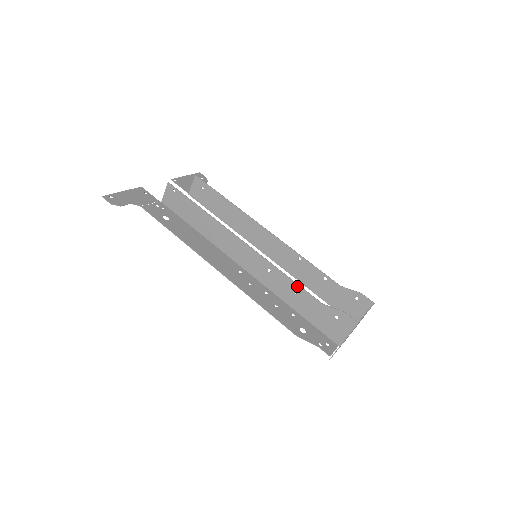
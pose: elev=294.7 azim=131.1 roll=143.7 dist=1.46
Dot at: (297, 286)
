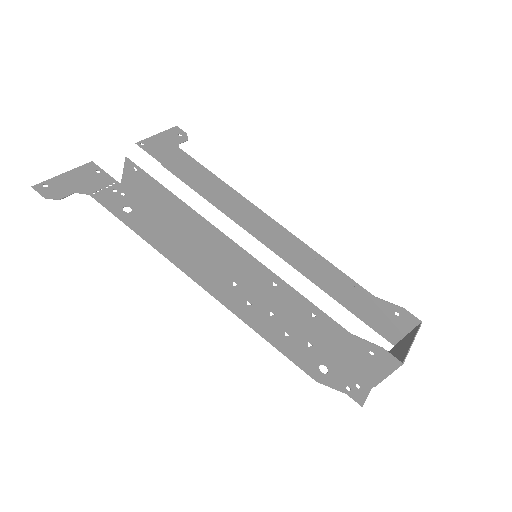
Dot at: (314, 308)
